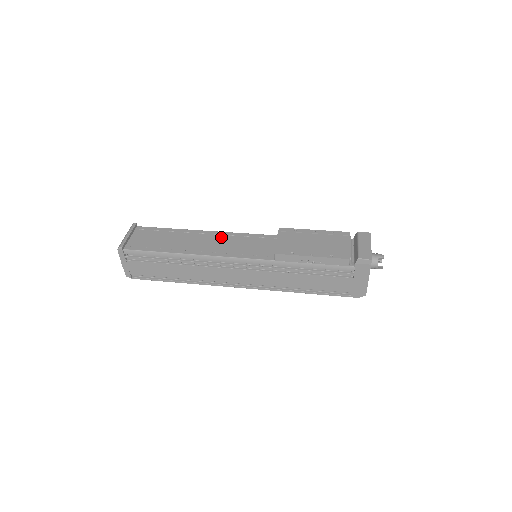
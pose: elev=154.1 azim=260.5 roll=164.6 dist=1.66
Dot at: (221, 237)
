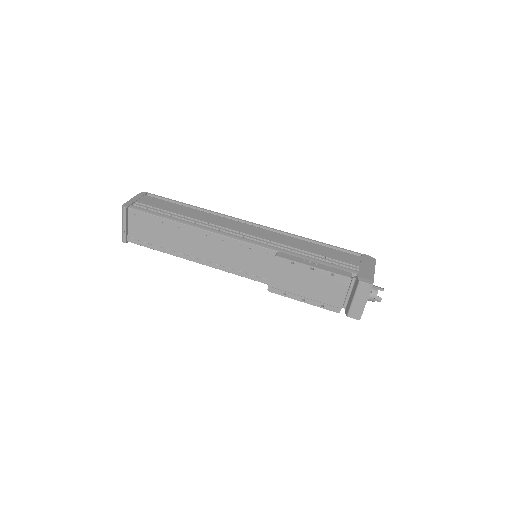
Dot at: (217, 243)
